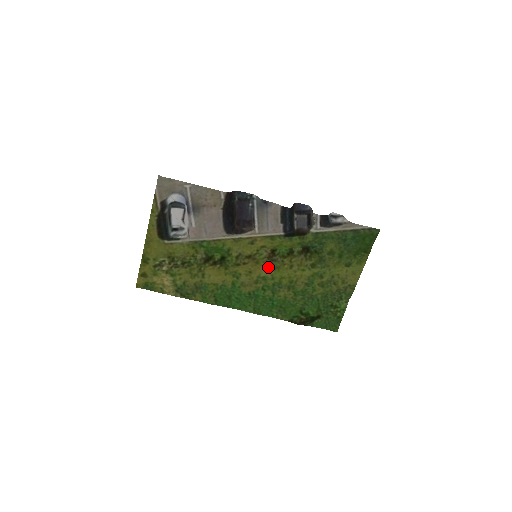
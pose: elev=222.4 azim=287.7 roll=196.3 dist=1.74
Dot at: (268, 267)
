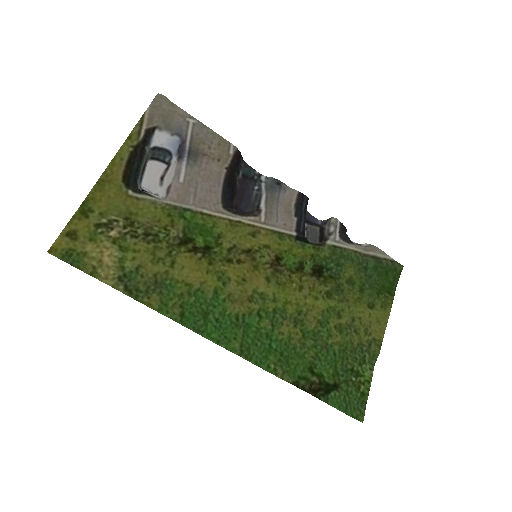
Dot at: (270, 279)
